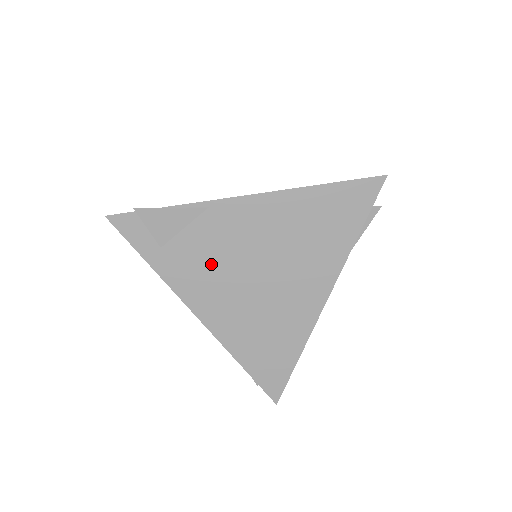
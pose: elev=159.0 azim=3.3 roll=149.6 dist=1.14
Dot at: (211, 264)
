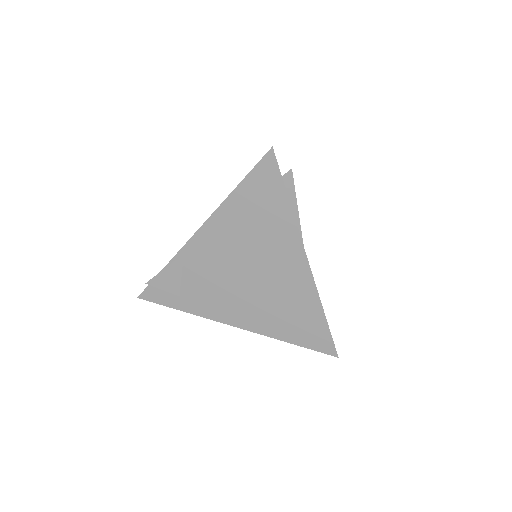
Dot at: (215, 287)
